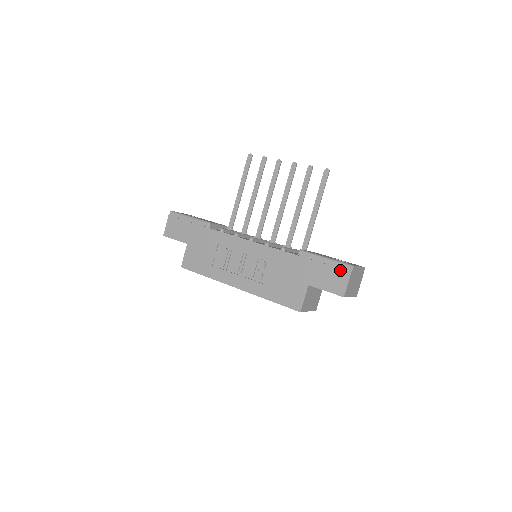
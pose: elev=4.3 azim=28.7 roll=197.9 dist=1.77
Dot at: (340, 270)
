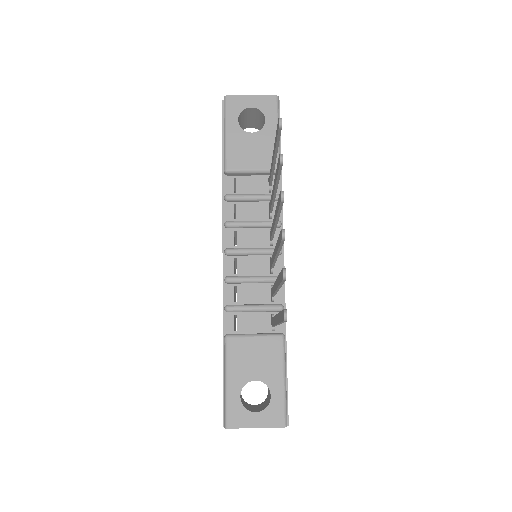
Dot at: occluded
